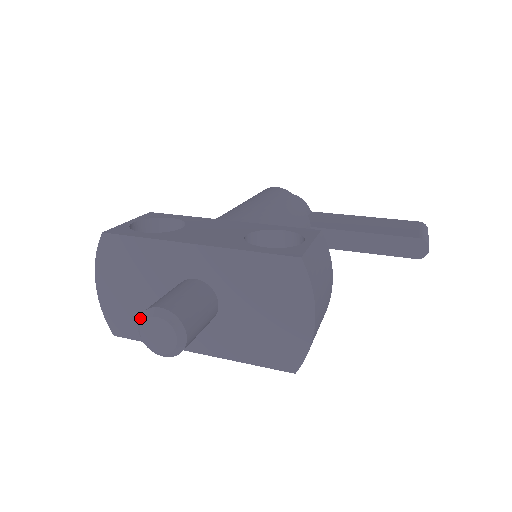
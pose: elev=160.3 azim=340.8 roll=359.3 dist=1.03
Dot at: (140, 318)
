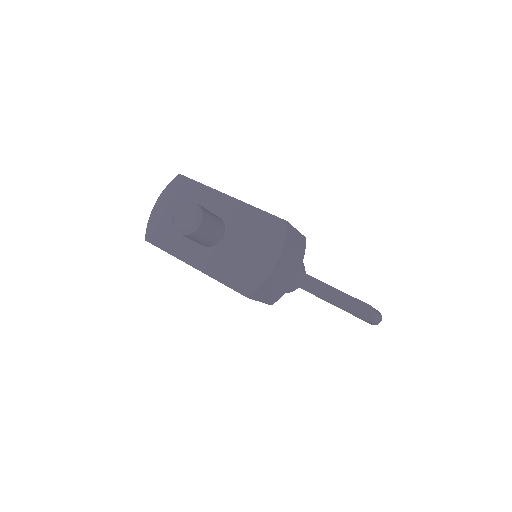
Dot at: (180, 205)
